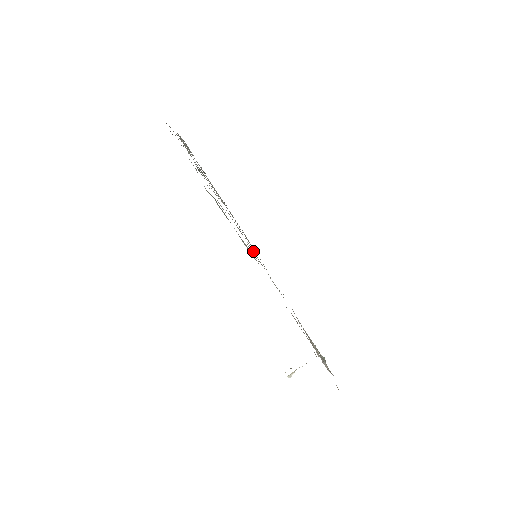
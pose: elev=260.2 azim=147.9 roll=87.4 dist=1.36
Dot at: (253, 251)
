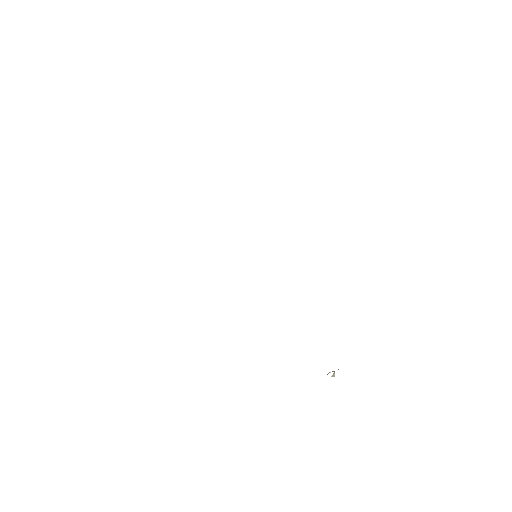
Dot at: occluded
